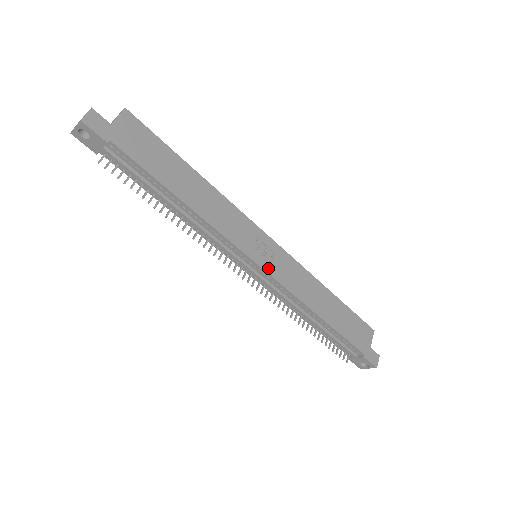
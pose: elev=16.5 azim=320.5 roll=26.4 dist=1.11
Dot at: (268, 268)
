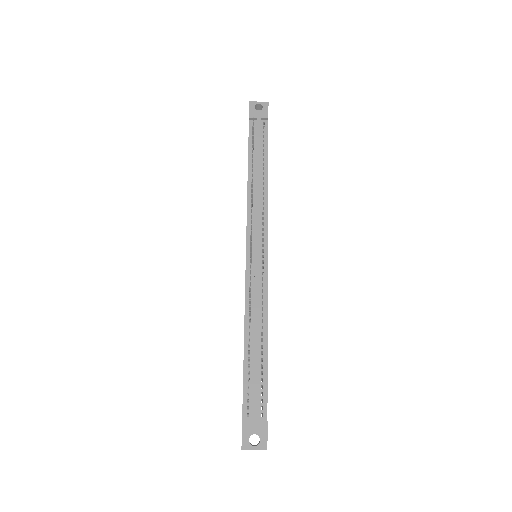
Dot at: occluded
